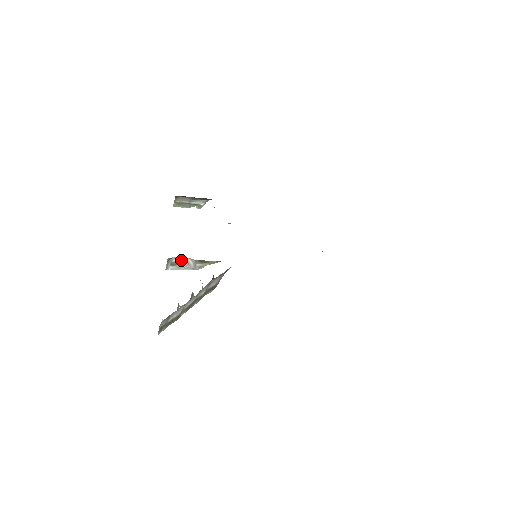
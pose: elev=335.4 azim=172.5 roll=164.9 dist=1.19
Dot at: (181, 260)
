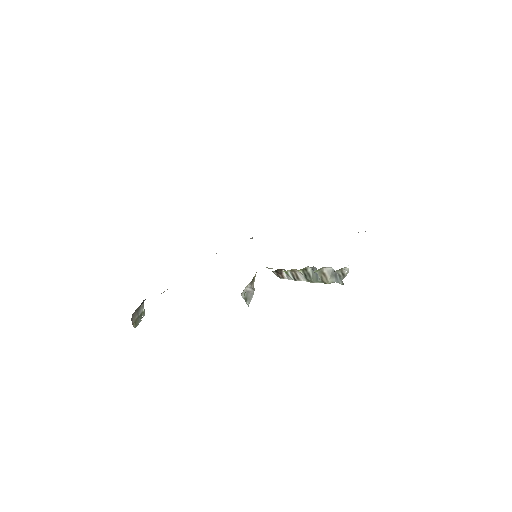
Dot at: occluded
